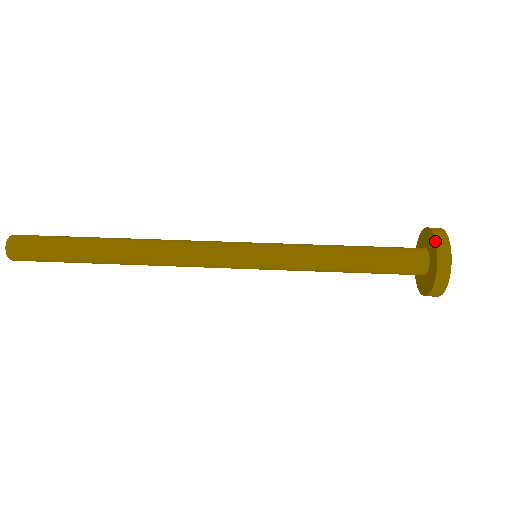
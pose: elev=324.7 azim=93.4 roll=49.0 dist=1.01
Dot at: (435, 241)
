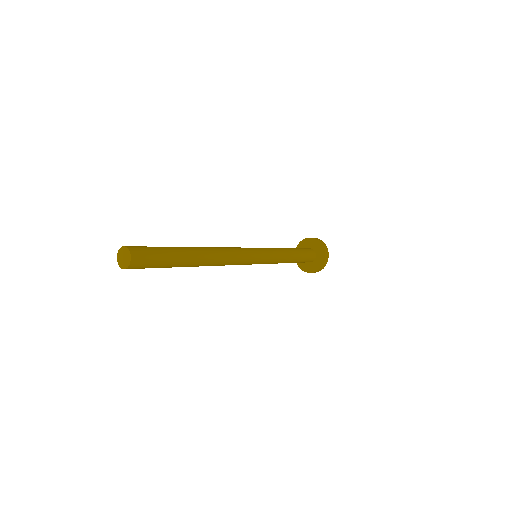
Dot at: (302, 240)
